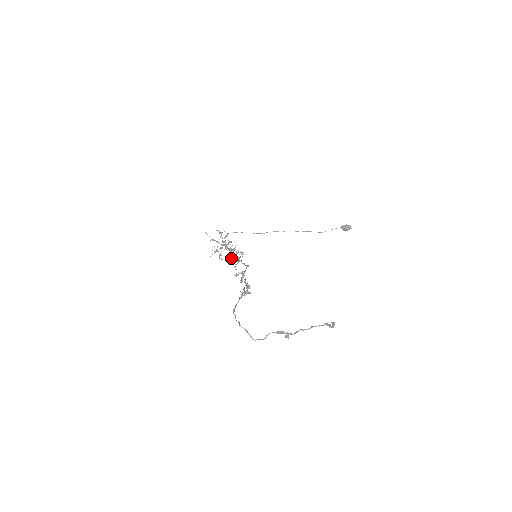
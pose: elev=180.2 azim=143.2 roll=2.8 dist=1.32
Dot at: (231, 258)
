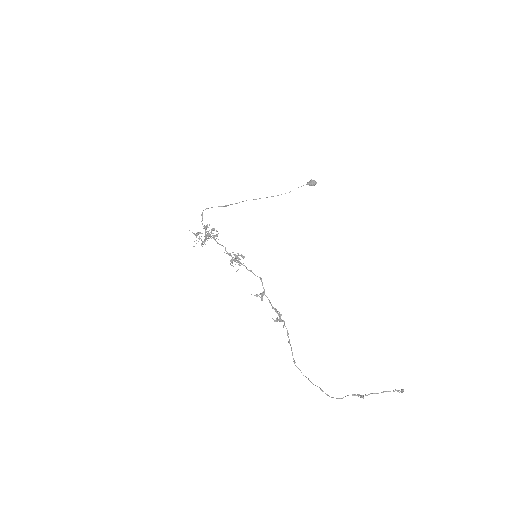
Dot at: (230, 260)
